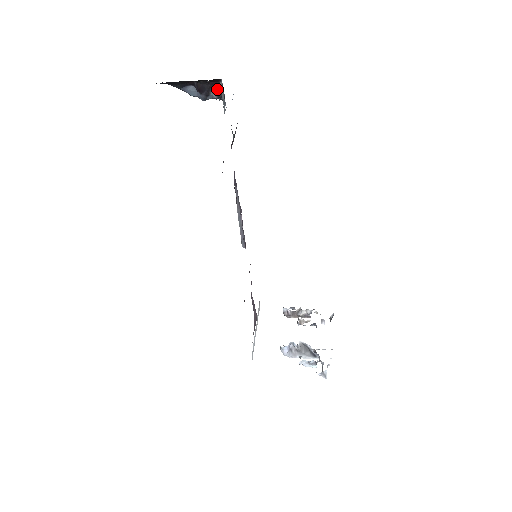
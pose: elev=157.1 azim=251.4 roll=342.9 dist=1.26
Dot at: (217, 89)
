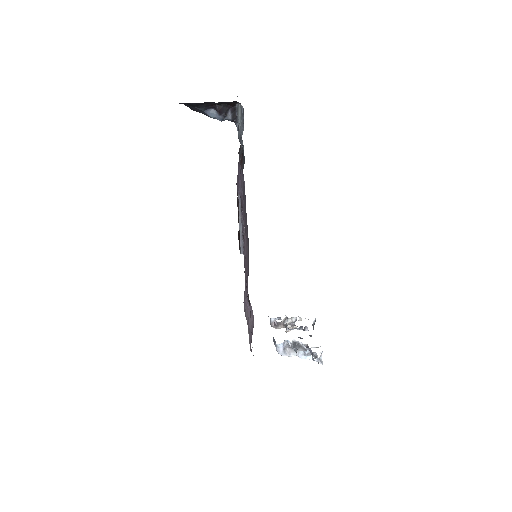
Dot at: (232, 112)
